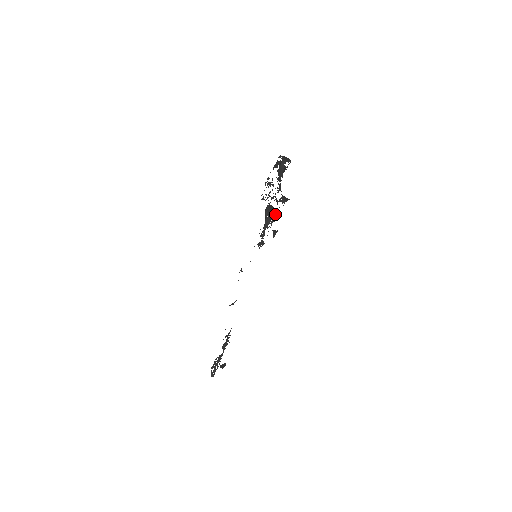
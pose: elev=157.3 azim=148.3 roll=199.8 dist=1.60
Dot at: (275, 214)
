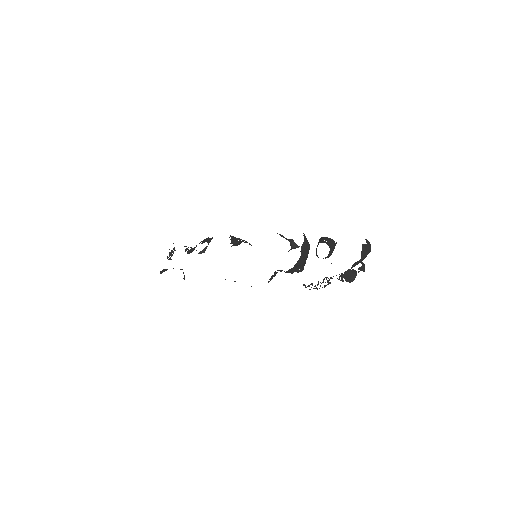
Dot at: (307, 255)
